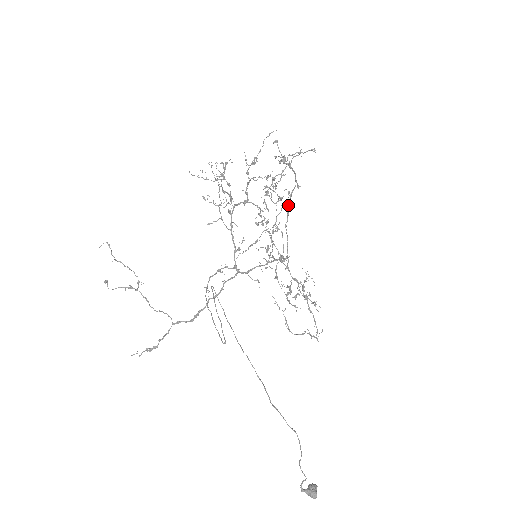
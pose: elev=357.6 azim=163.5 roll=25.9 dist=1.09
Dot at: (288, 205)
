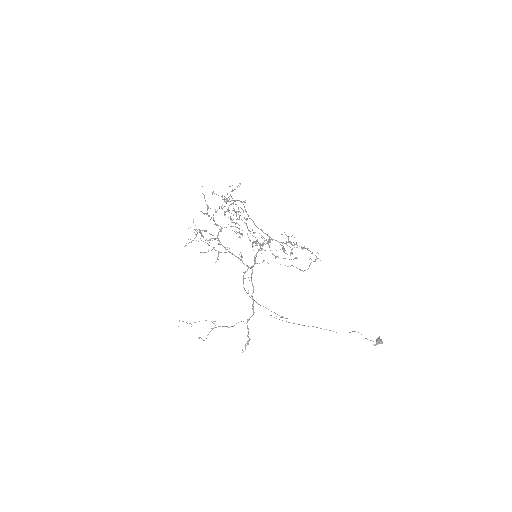
Dot at: occluded
